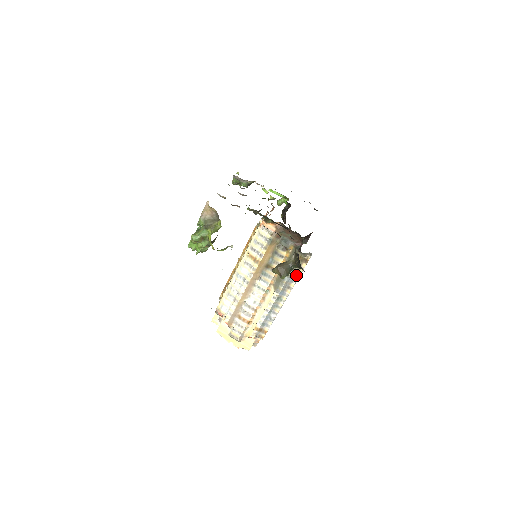
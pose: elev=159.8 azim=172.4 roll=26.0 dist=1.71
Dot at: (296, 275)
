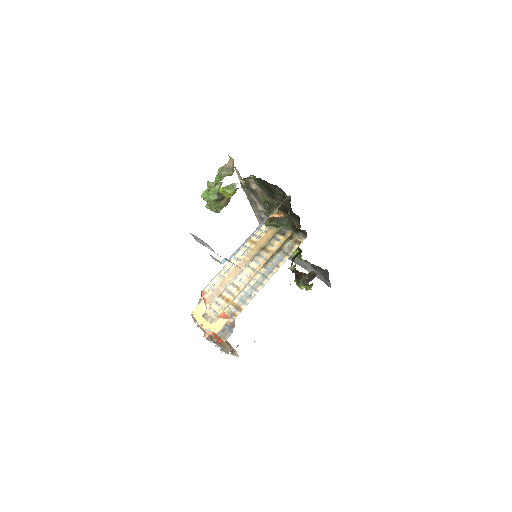
Dot at: (287, 255)
